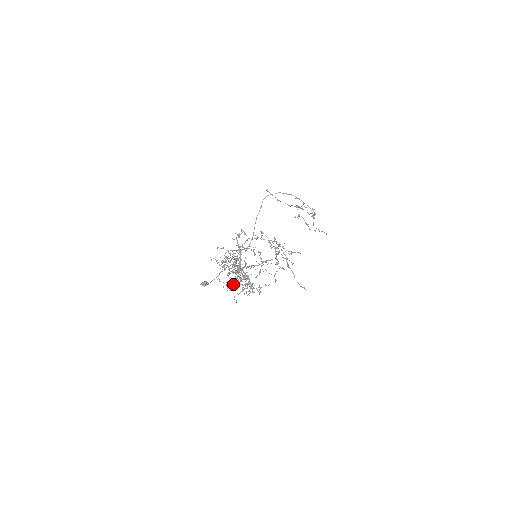
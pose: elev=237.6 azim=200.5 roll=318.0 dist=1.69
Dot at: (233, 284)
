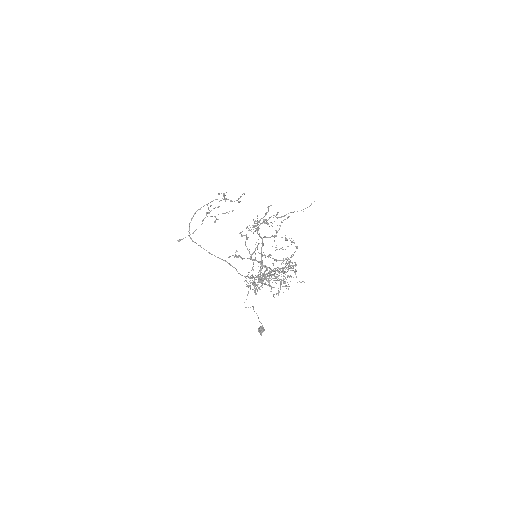
Dot at: occluded
